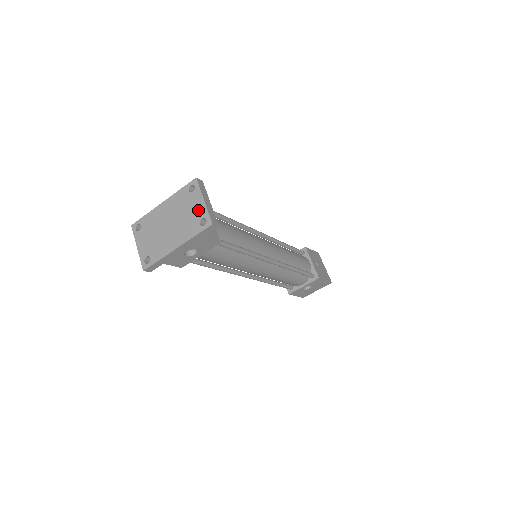
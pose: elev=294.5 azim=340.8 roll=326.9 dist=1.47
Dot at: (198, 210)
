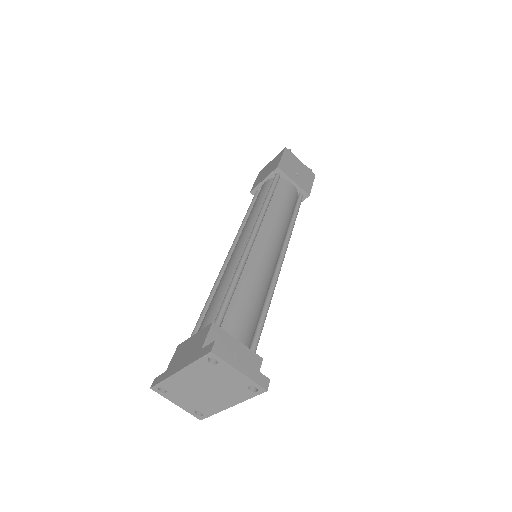
Dot at: (237, 380)
